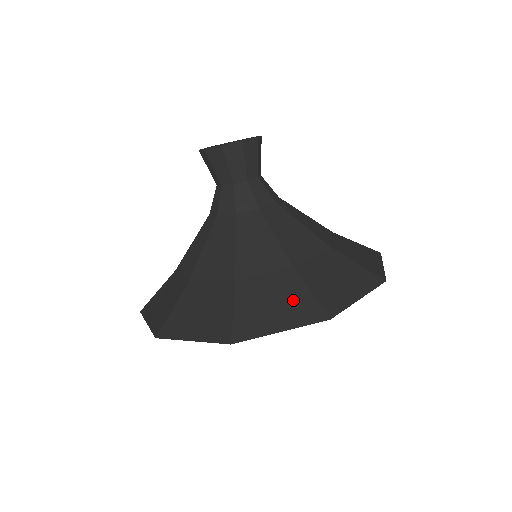
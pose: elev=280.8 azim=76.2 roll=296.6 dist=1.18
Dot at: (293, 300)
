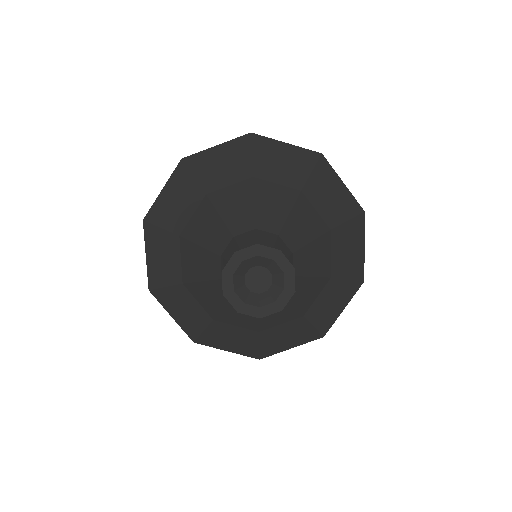
Dot at: (245, 344)
